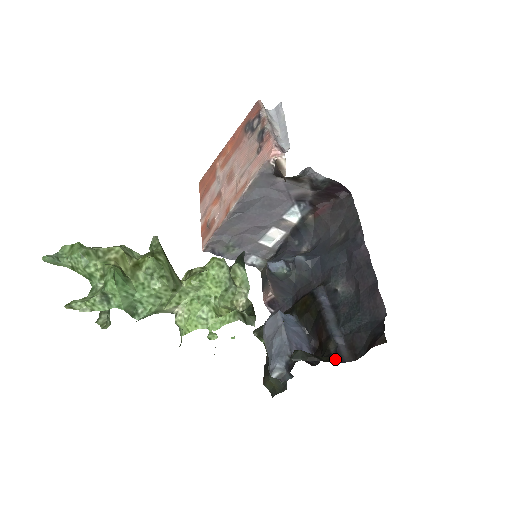
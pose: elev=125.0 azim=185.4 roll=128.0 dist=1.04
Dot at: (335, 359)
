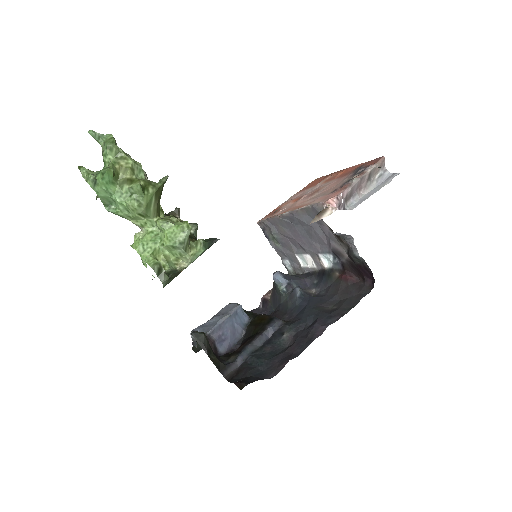
Dot at: (220, 366)
